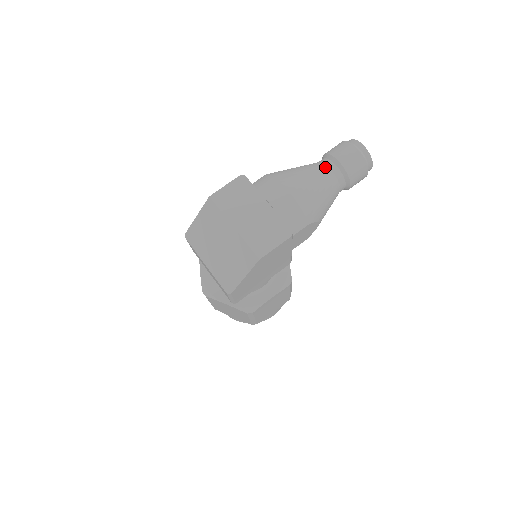
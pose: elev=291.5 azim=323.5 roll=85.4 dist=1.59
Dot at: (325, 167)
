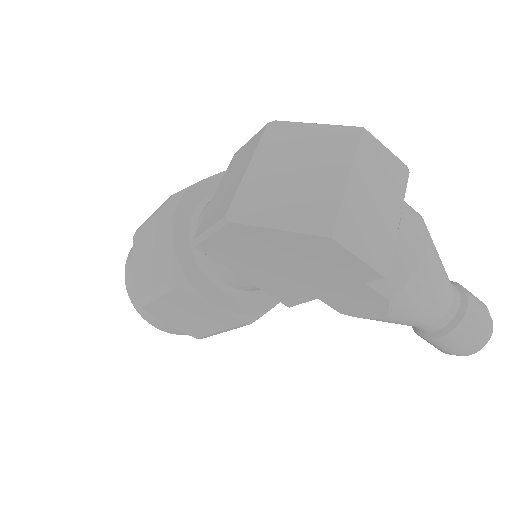
Dot at: (452, 288)
